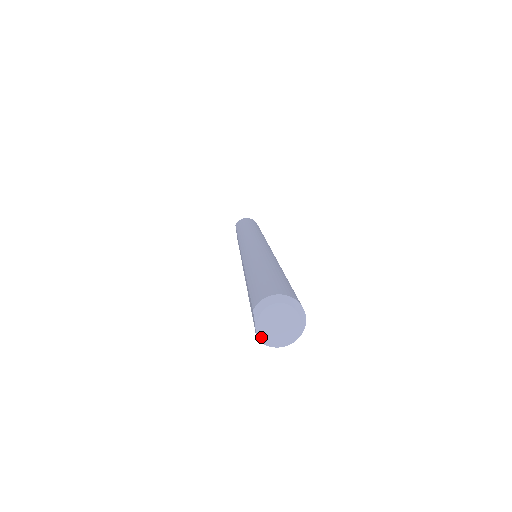
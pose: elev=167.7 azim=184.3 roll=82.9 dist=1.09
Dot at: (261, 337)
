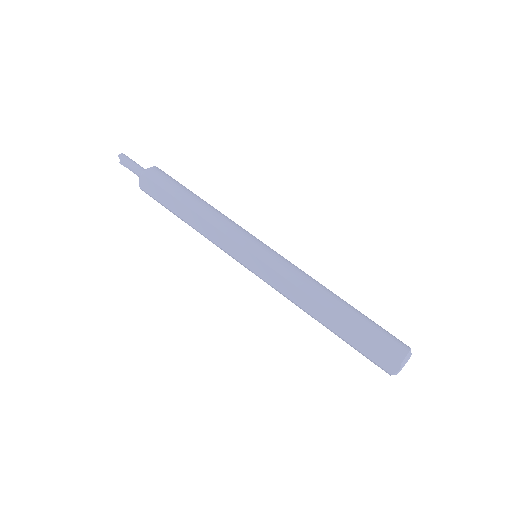
Dot at: (396, 374)
